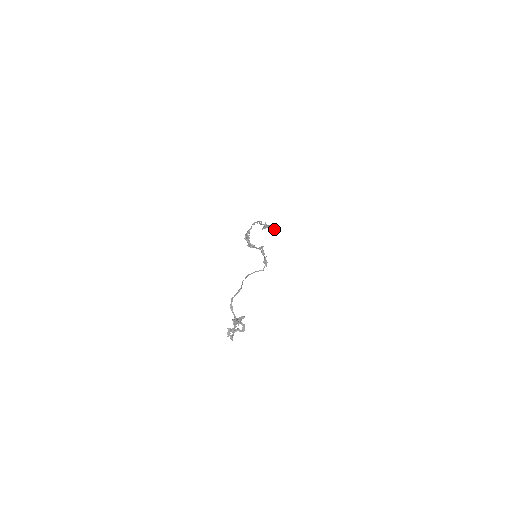
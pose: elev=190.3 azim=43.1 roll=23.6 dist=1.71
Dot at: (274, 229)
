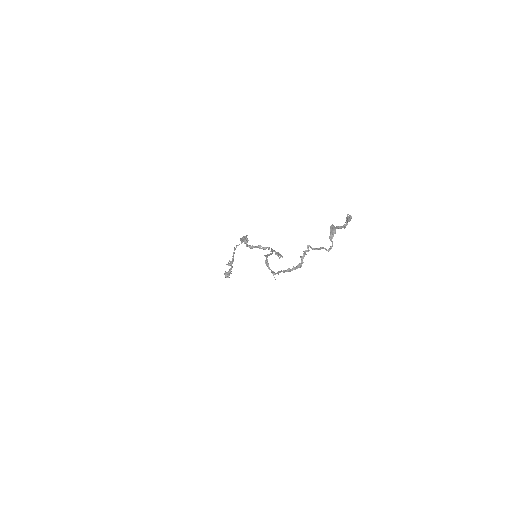
Dot at: (228, 276)
